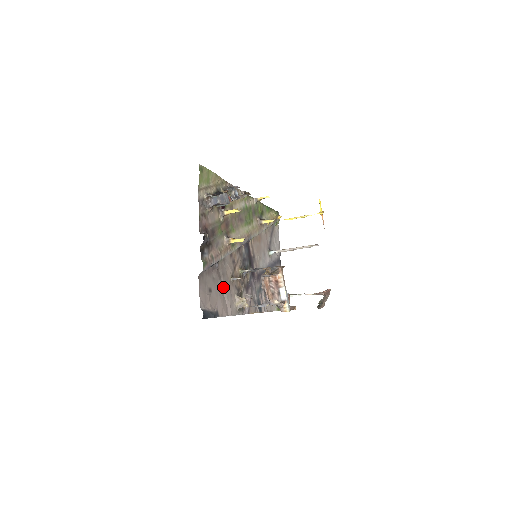
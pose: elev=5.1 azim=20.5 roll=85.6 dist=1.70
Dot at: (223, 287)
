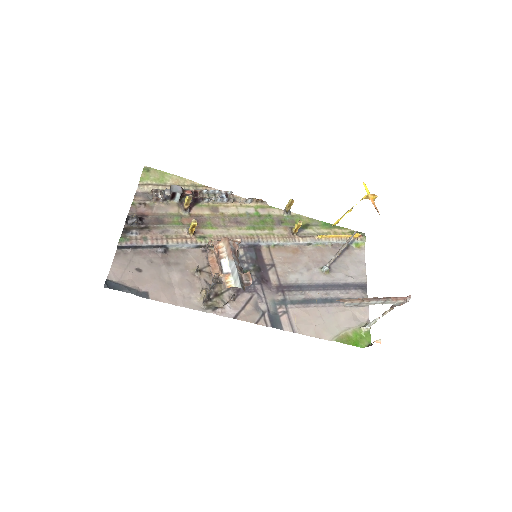
Dot at: (173, 275)
